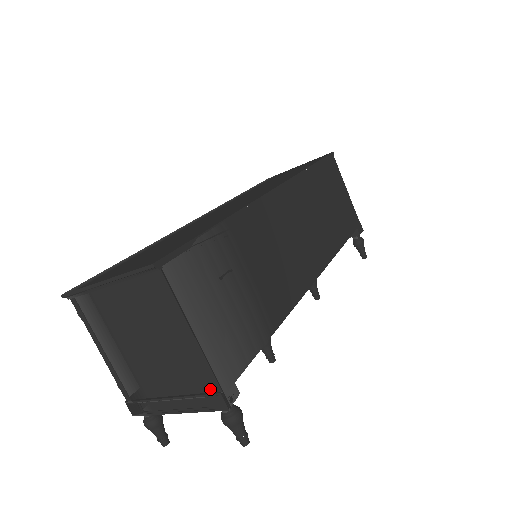
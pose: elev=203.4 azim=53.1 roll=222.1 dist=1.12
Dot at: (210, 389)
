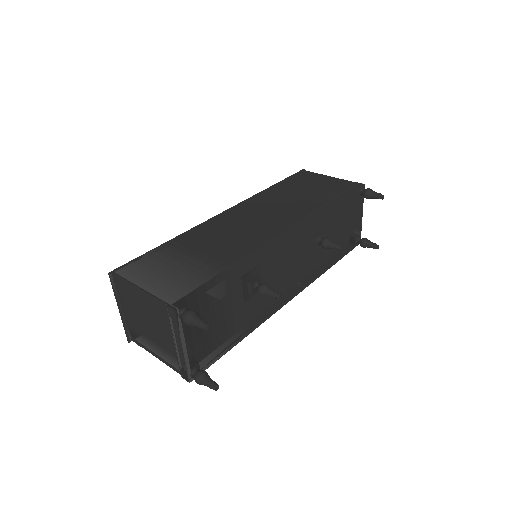
Dot at: (167, 310)
